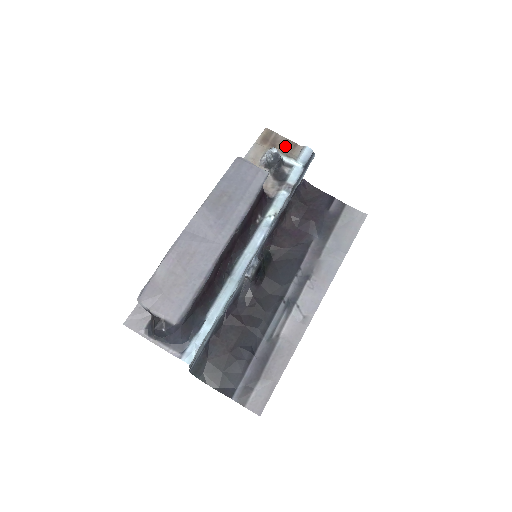
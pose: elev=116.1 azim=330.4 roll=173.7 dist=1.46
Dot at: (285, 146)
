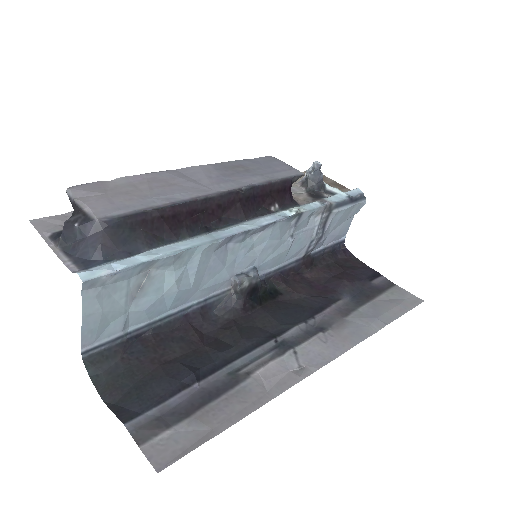
Dot at: (331, 184)
